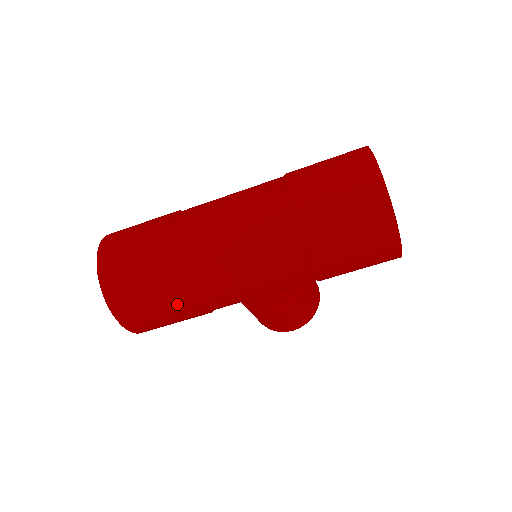
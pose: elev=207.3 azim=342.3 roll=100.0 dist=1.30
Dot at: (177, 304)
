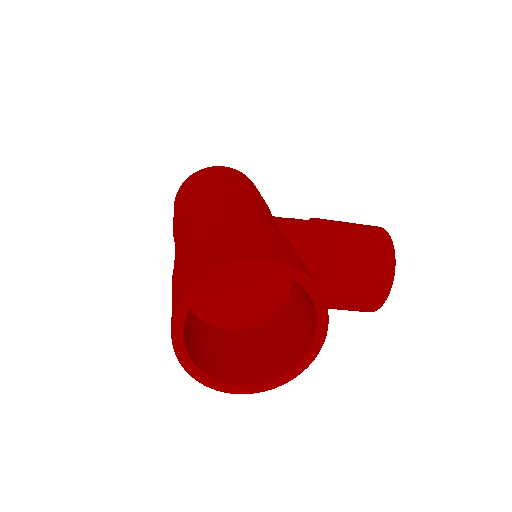
Dot at: occluded
